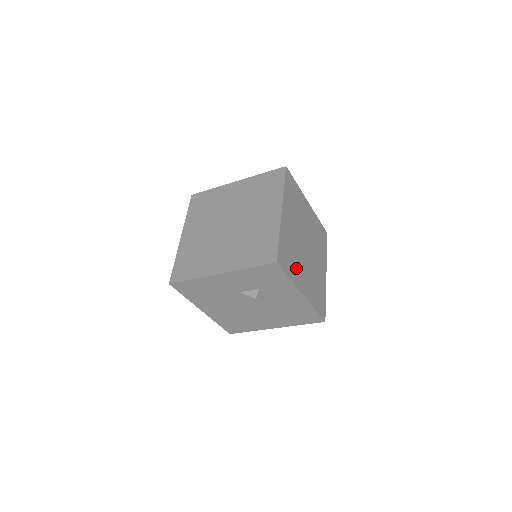
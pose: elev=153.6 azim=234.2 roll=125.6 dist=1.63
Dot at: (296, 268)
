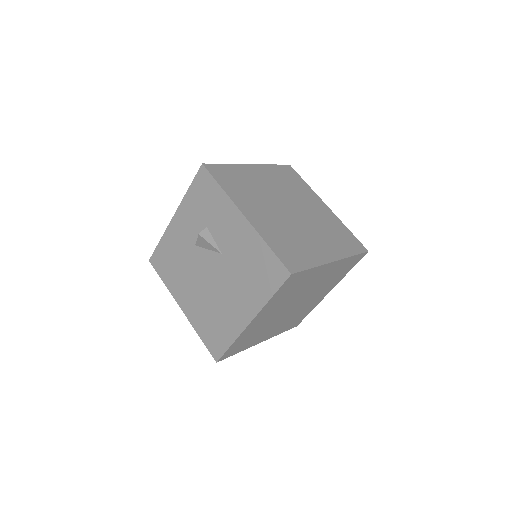
Dot at: (246, 197)
